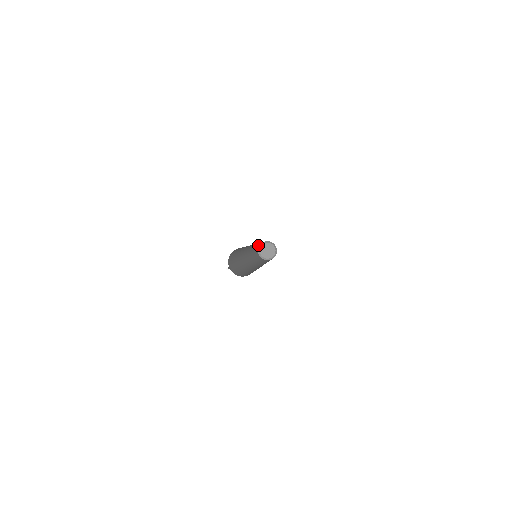
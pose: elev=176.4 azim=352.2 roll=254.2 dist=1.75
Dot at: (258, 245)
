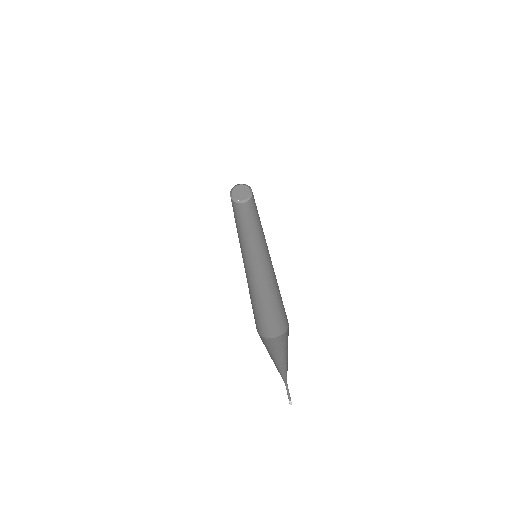
Dot at: occluded
